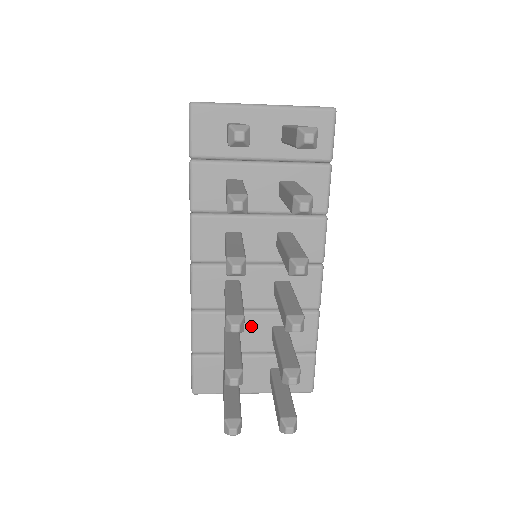
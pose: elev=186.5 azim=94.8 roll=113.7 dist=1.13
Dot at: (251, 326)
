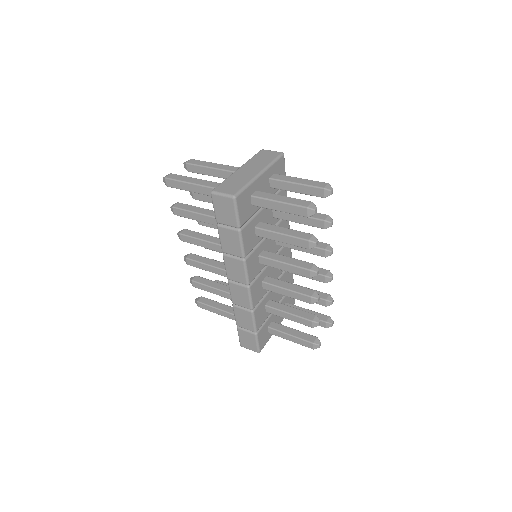
Dot at: (273, 294)
